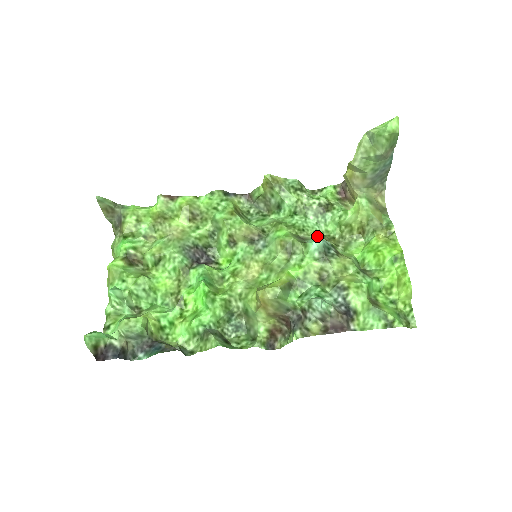
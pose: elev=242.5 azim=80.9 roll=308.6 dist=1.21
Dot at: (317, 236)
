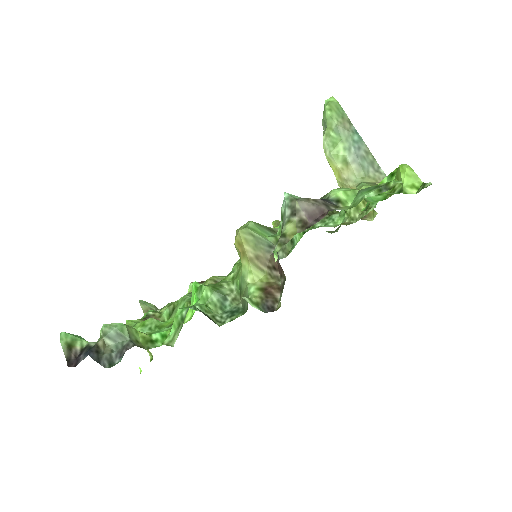
Dot at: occluded
